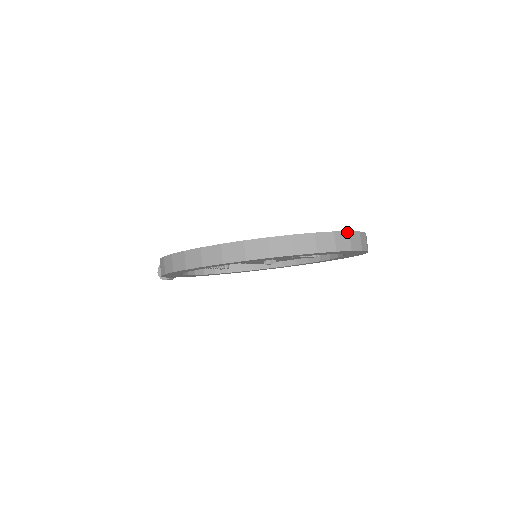
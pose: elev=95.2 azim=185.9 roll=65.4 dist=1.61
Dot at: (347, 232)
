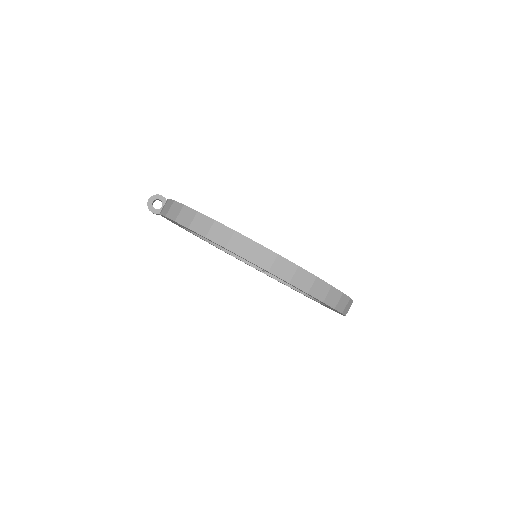
Dot at: occluded
